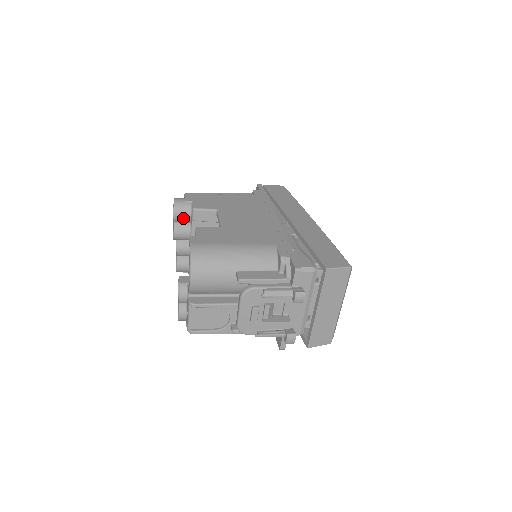
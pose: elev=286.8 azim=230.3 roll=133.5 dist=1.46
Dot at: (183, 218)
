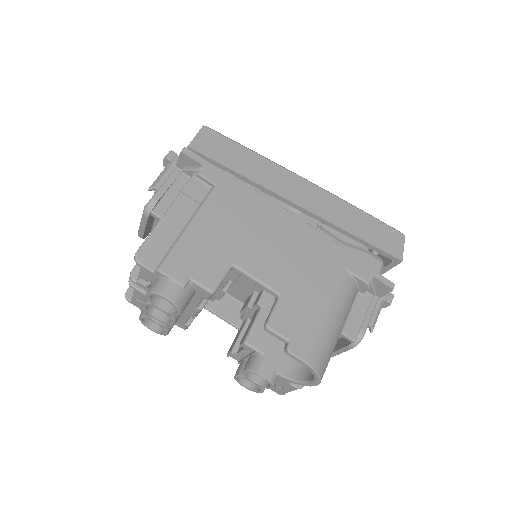
Dot at: (186, 305)
